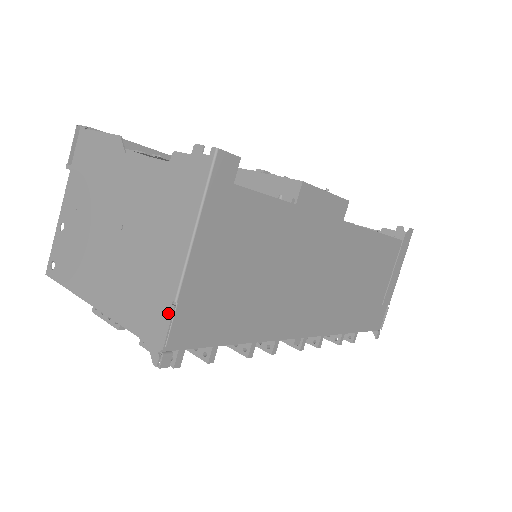
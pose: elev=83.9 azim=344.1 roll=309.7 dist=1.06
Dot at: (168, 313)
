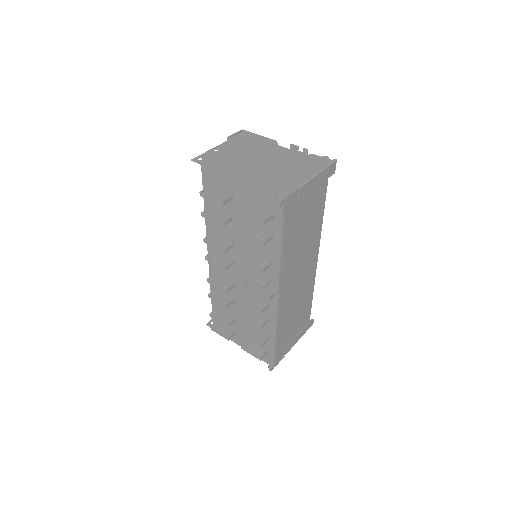
Dot at: (294, 189)
